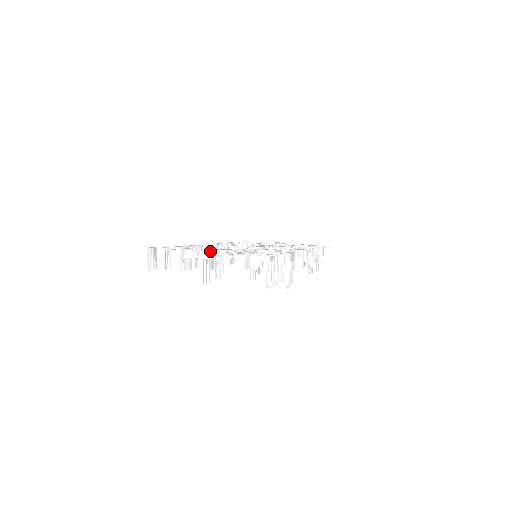
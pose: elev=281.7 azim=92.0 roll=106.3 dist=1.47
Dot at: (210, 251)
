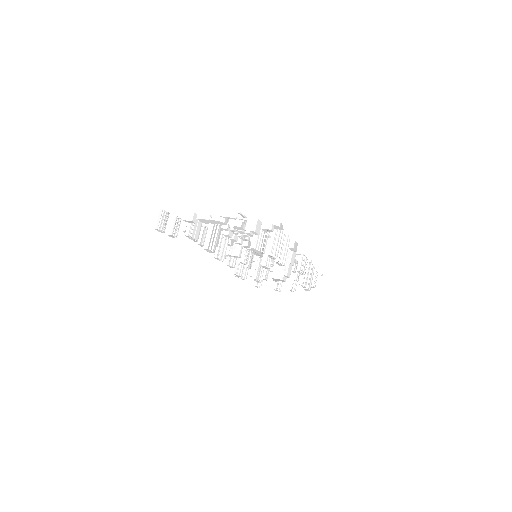
Dot at: occluded
